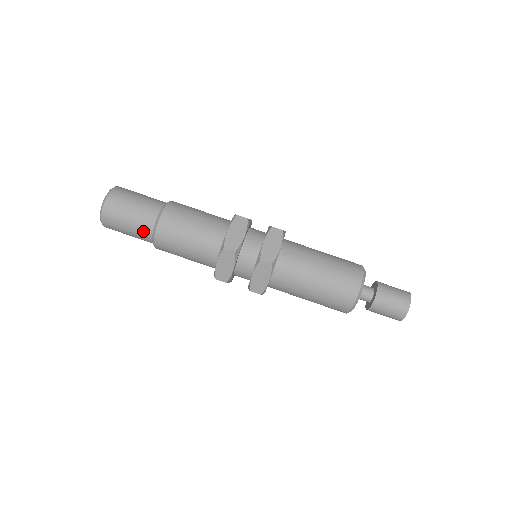
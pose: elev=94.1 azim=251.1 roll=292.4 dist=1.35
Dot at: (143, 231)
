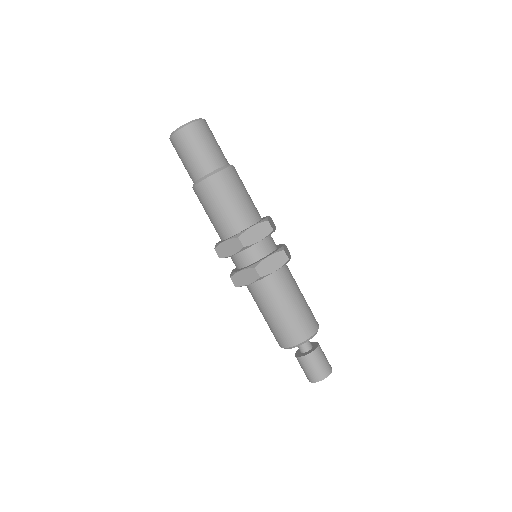
Dot at: occluded
